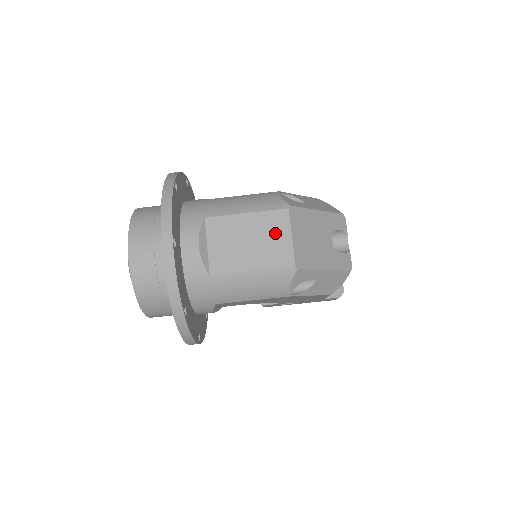
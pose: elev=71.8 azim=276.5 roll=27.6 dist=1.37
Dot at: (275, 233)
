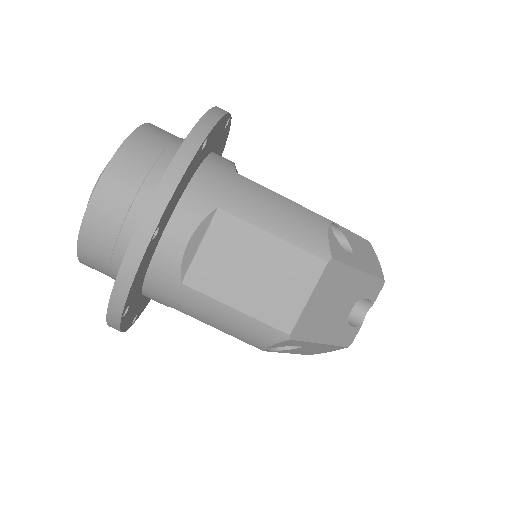
Dot at: (292, 282)
